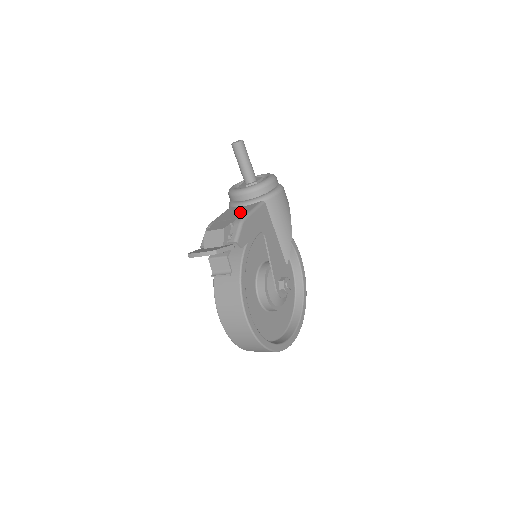
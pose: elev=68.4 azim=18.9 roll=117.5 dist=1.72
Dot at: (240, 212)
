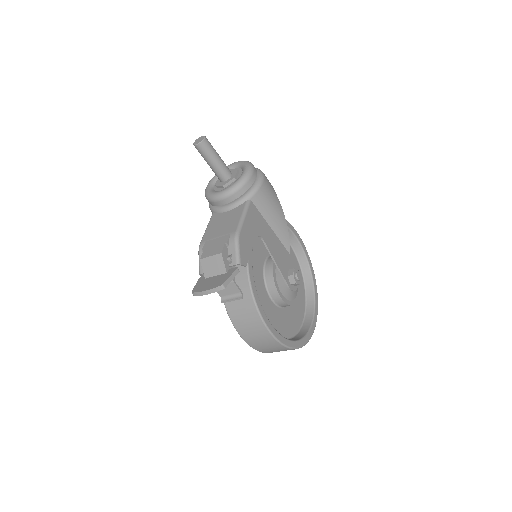
Dot at: (229, 222)
